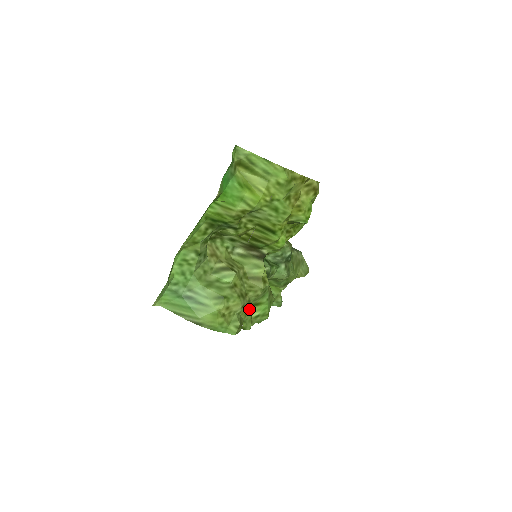
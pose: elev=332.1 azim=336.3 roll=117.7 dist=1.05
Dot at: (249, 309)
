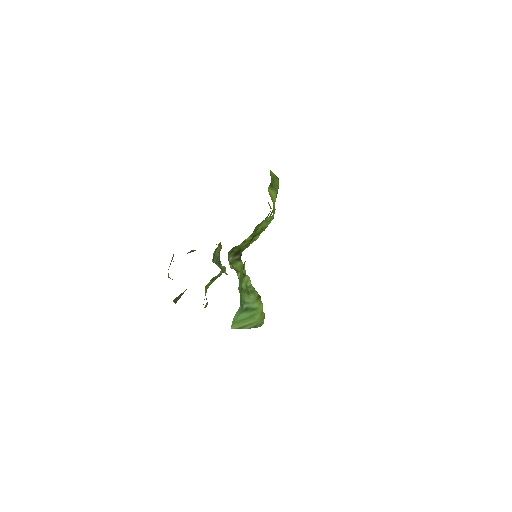
Dot at: occluded
